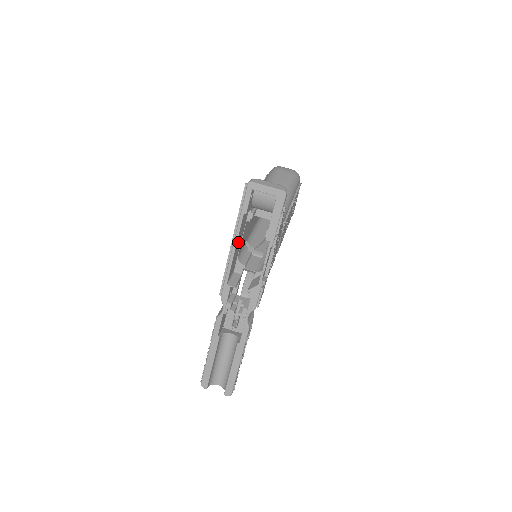
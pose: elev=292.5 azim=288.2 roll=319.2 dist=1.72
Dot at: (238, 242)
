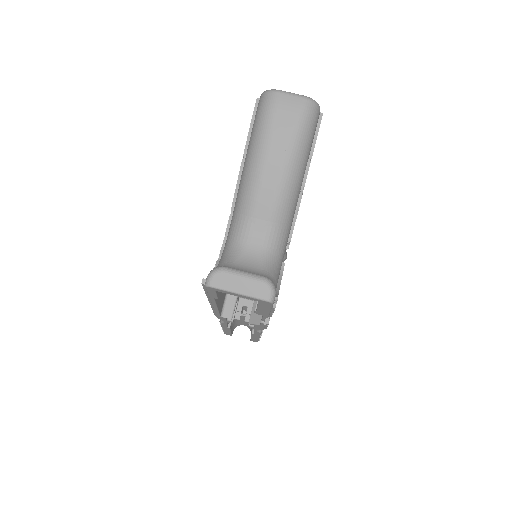
Dot at: (220, 295)
